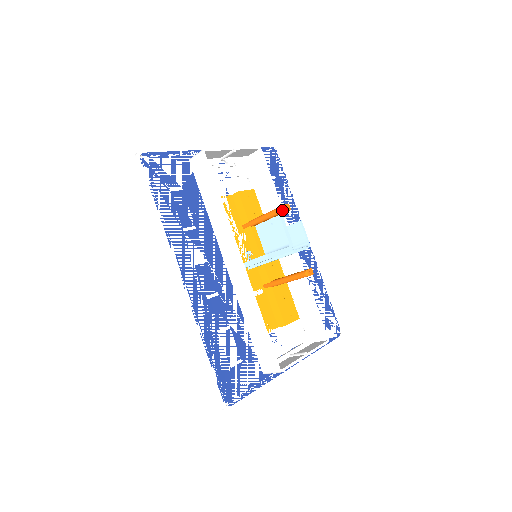
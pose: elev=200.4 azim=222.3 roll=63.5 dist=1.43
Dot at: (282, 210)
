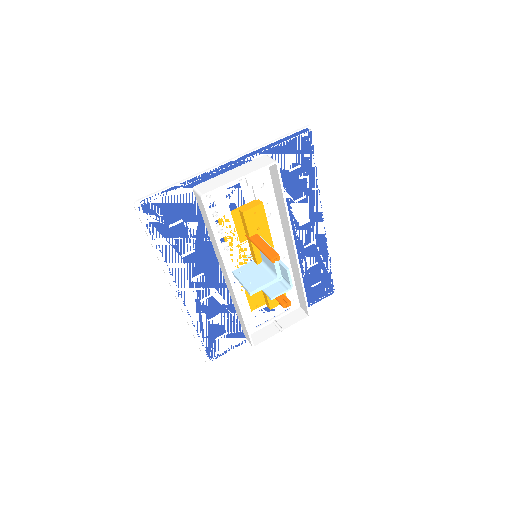
Dot at: occluded
